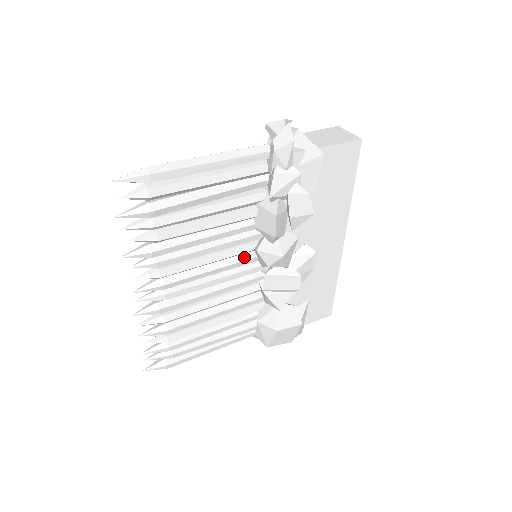
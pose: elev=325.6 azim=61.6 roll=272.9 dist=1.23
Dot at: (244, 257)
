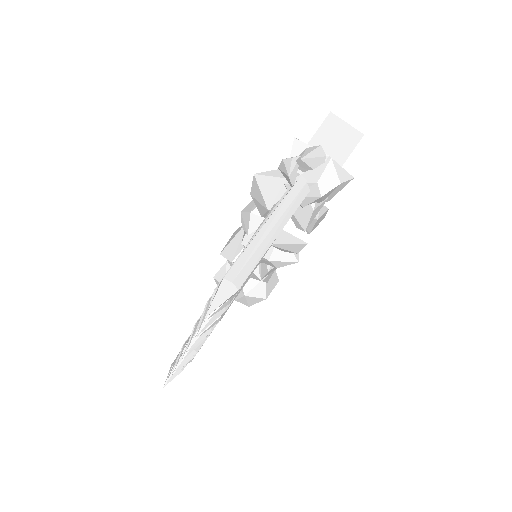
Dot at: occluded
